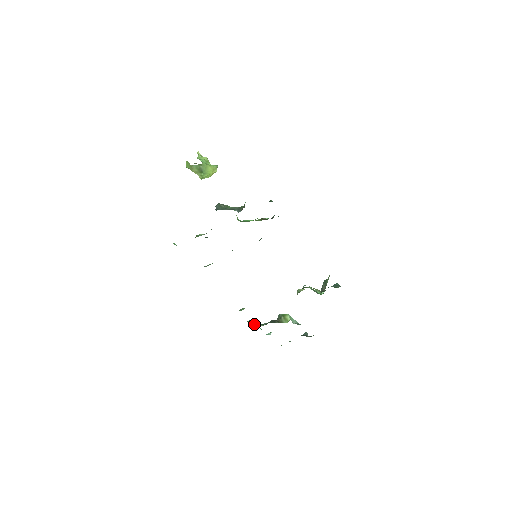
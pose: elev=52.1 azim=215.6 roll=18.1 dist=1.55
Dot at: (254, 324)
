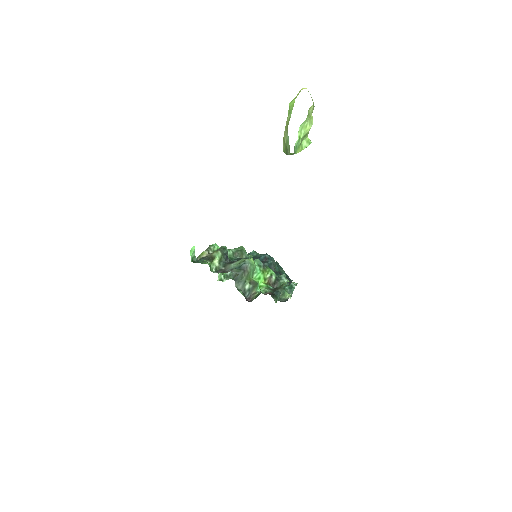
Dot at: (219, 276)
